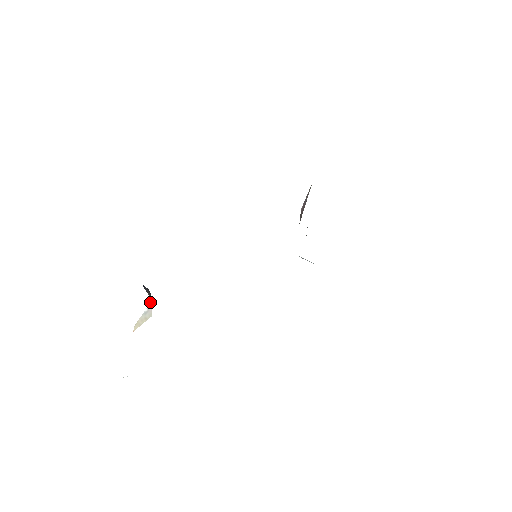
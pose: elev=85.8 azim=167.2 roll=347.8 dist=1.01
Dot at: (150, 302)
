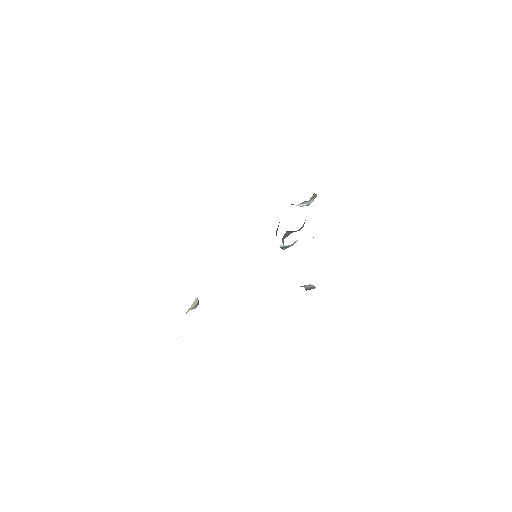
Dot at: (197, 297)
